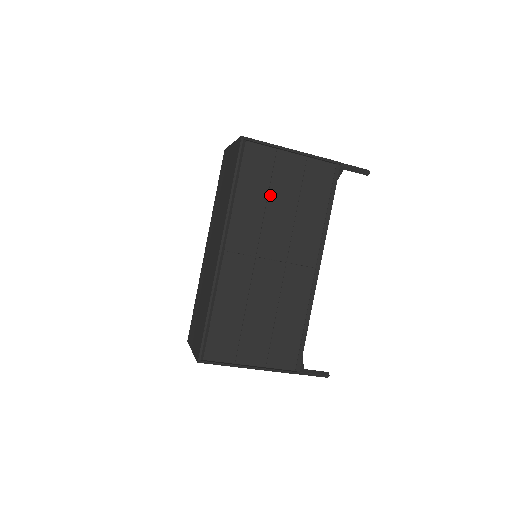
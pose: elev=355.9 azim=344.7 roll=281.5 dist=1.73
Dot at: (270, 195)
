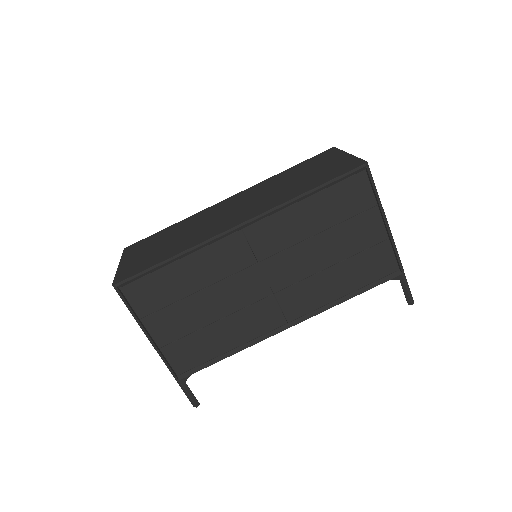
Dot at: (328, 231)
